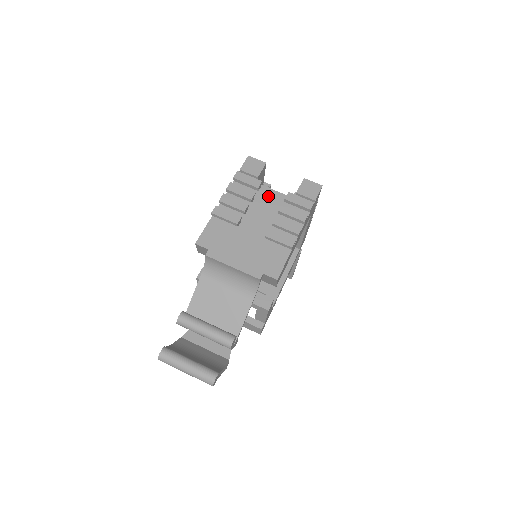
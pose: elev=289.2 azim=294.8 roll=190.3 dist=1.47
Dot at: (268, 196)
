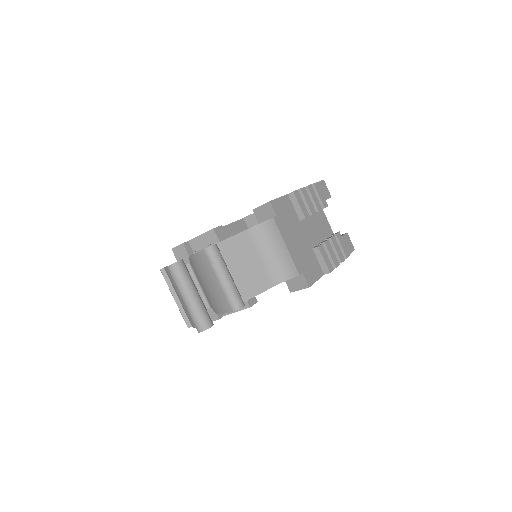
Dot at: (323, 220)
